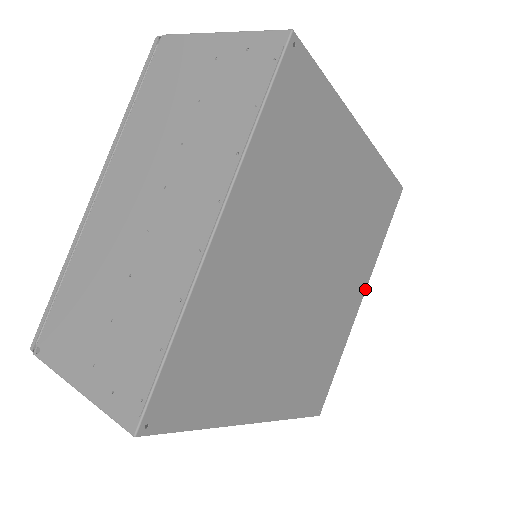
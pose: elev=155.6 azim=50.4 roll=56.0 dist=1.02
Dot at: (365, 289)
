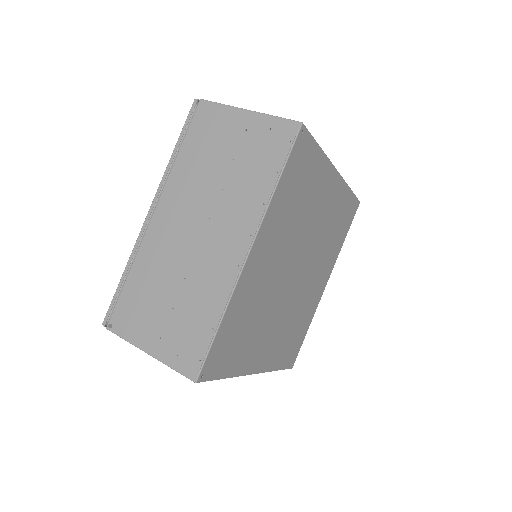
Dot at: (329, 277)
